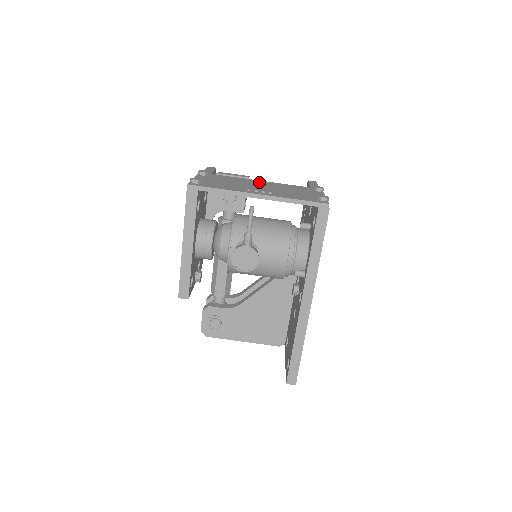
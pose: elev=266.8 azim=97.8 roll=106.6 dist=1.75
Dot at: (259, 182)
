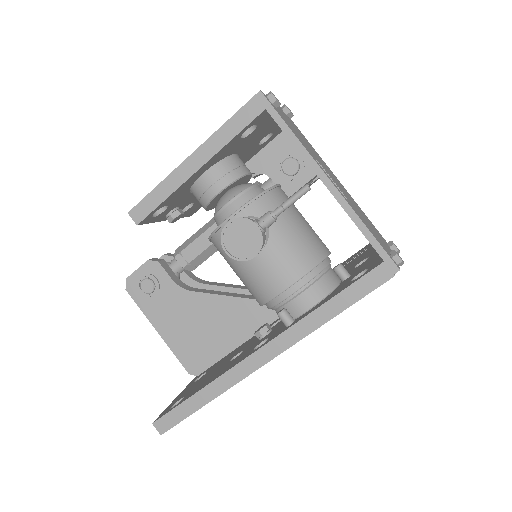
Dot at: occluded
